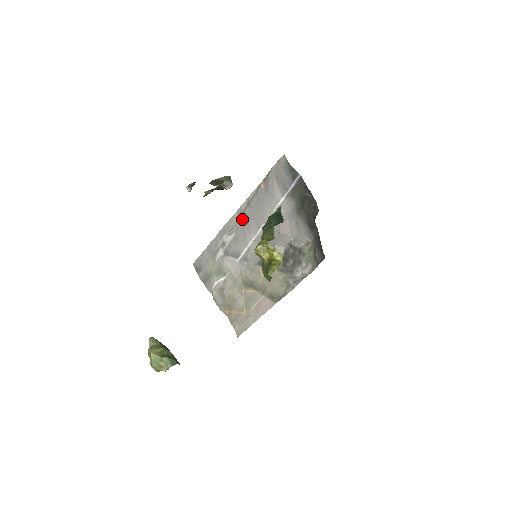
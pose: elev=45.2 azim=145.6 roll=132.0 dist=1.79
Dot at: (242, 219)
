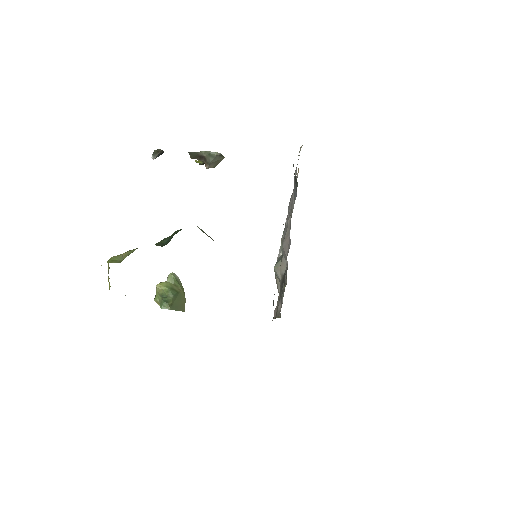
Dot at: occluded
